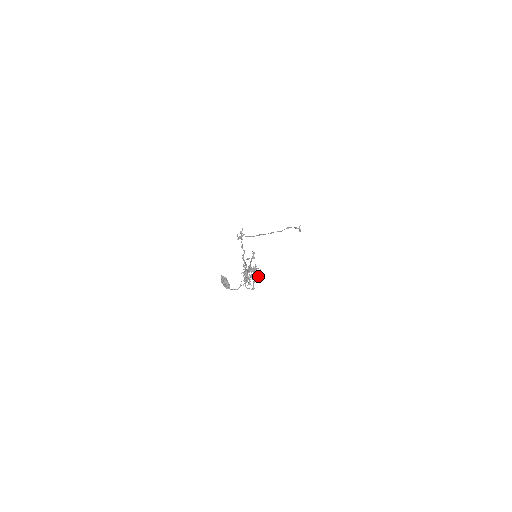
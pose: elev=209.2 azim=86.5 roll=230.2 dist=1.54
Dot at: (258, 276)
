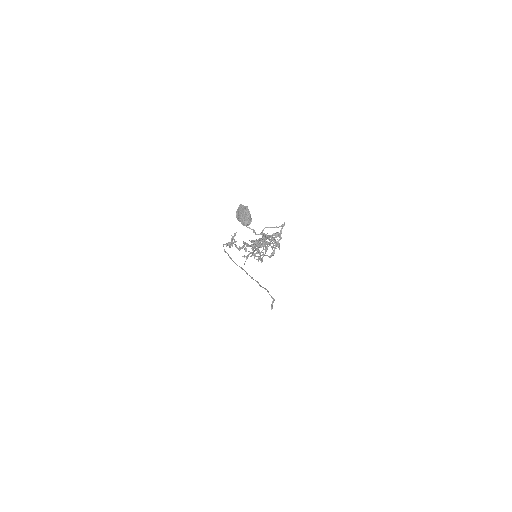
Dot at: (278, 246)
